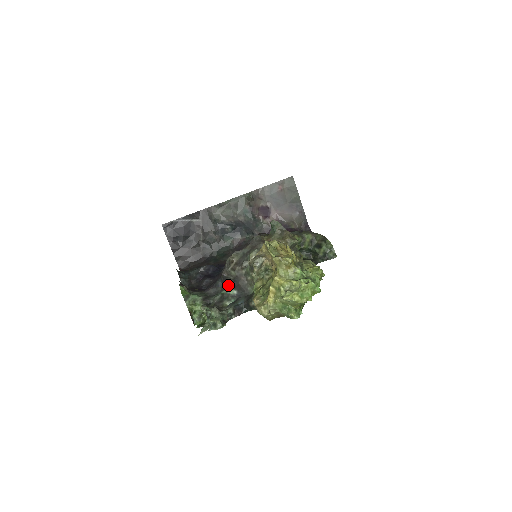
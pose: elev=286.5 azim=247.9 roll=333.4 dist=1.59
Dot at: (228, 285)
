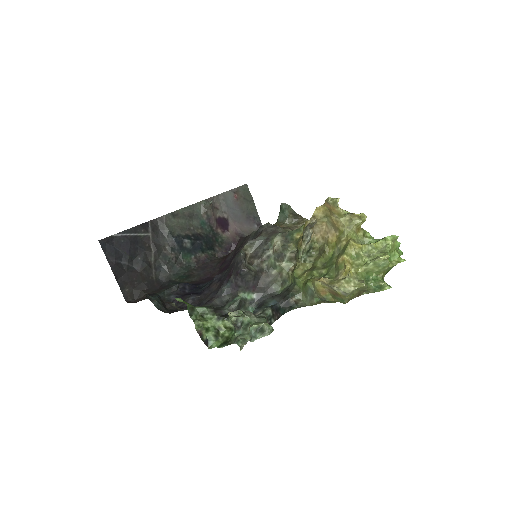
Dot at: (244, 287)
